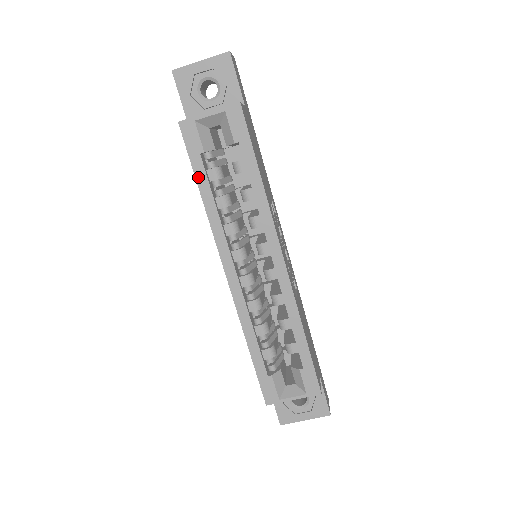
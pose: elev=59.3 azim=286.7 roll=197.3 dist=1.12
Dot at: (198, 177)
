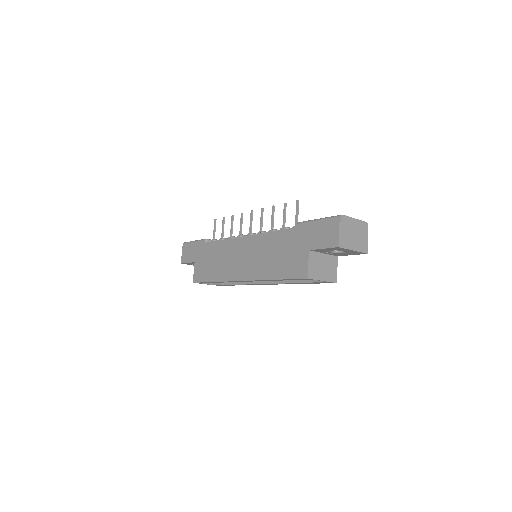
Dot at: occluded
